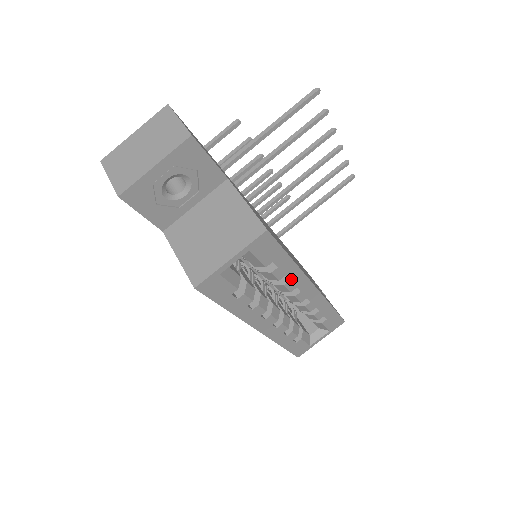
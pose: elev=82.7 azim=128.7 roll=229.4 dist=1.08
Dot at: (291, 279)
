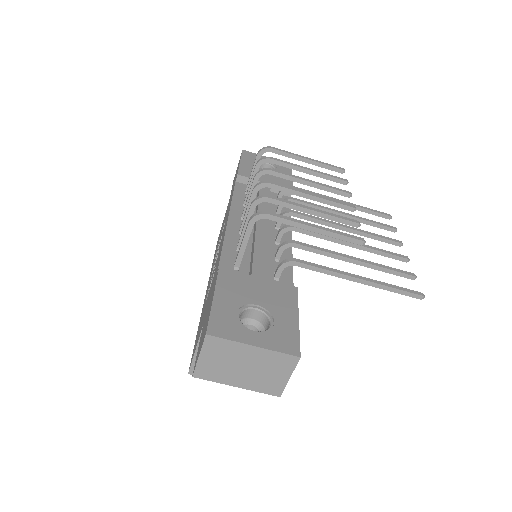
Dot at: occluded
